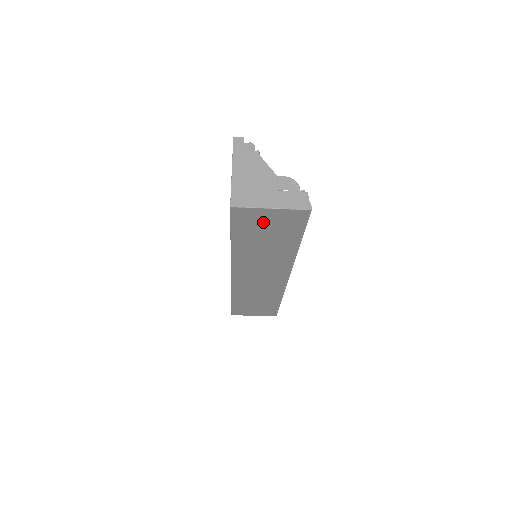
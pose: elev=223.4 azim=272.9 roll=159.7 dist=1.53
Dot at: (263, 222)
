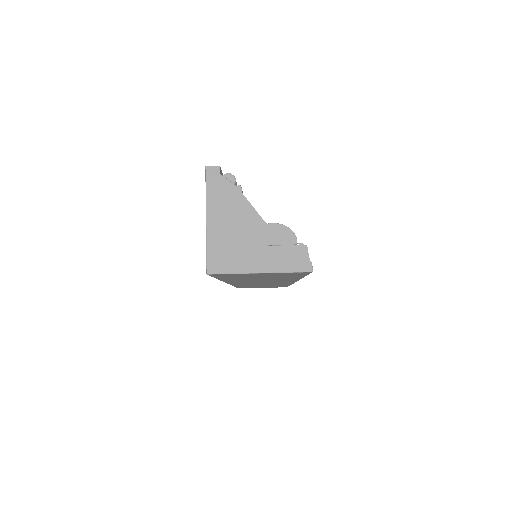
Dot at: (253, 275)
